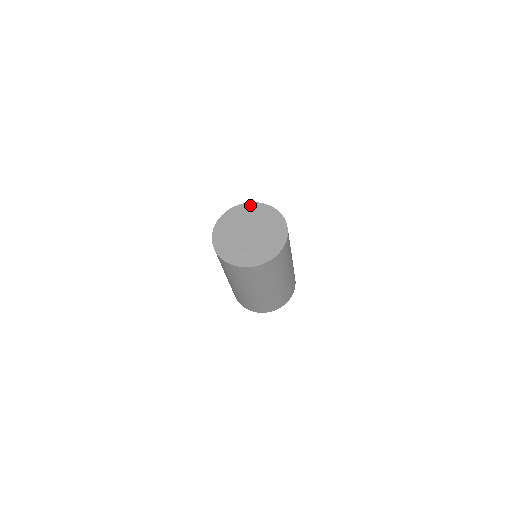
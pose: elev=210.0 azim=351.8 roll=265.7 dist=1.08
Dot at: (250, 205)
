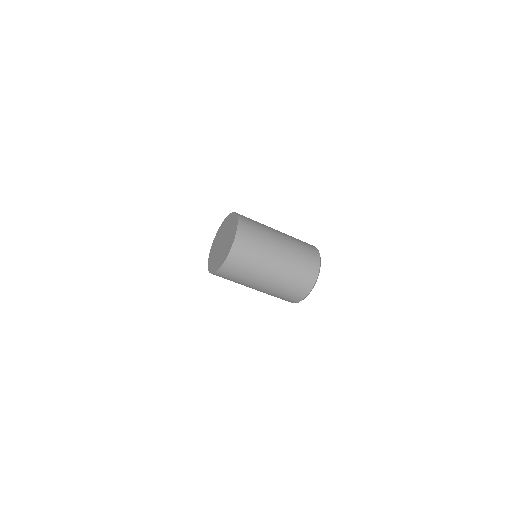
Dot at: (213, 244)
